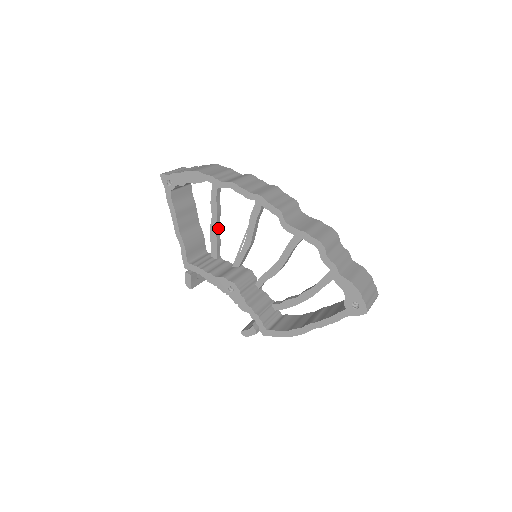
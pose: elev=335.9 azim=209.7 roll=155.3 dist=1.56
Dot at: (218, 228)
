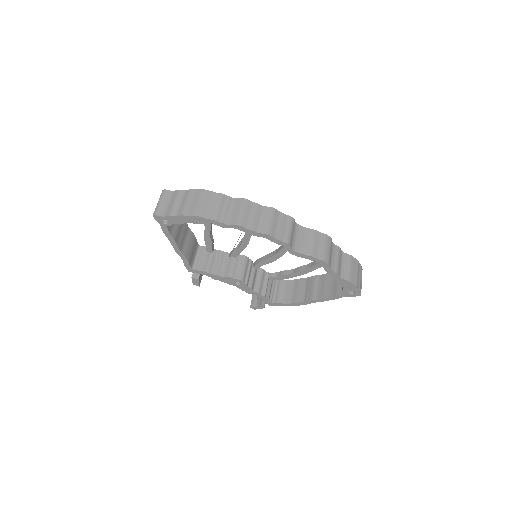
Dot at: (211, 232)
